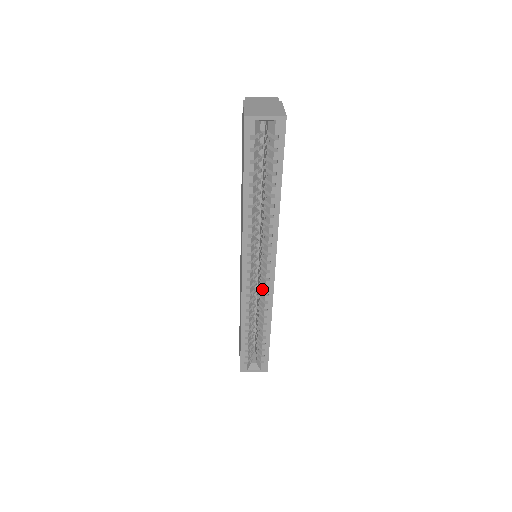
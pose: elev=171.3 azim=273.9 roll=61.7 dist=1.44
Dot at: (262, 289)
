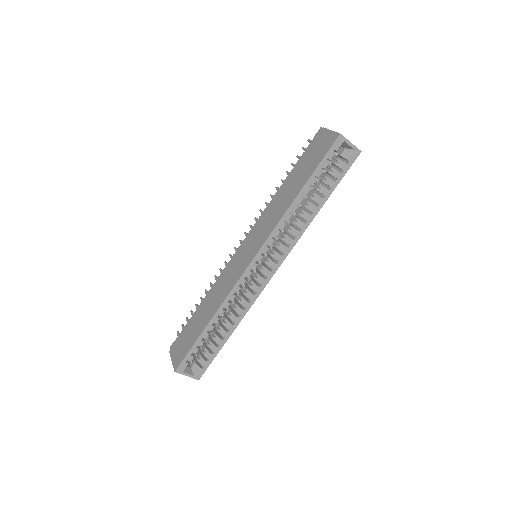
Dot at: (252, 286)
